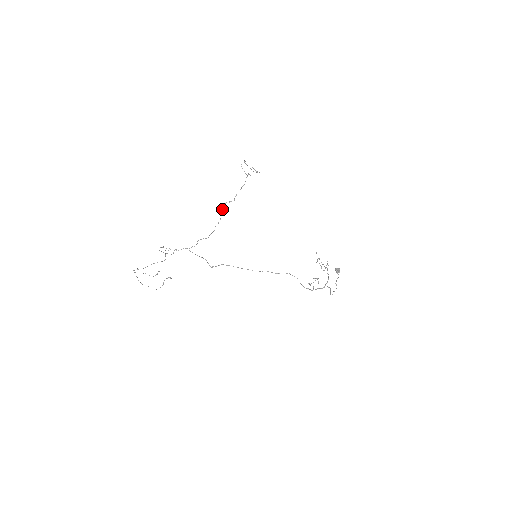
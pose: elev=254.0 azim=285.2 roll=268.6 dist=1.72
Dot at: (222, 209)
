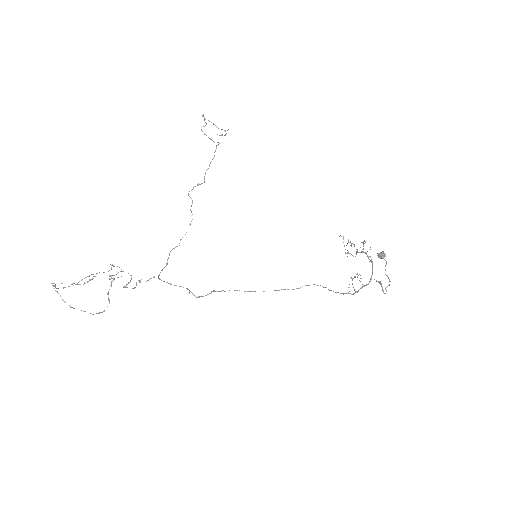
Dot at: (192, 203)
